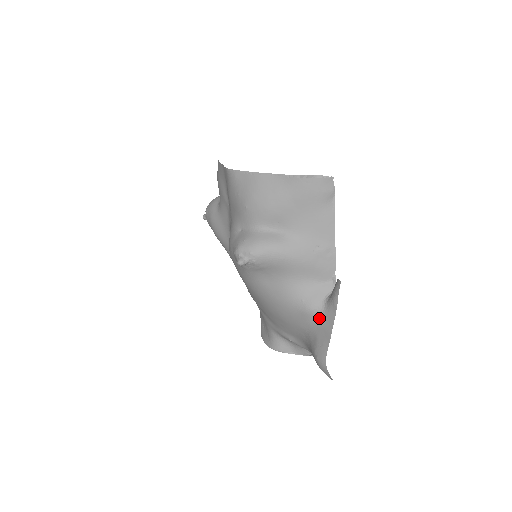
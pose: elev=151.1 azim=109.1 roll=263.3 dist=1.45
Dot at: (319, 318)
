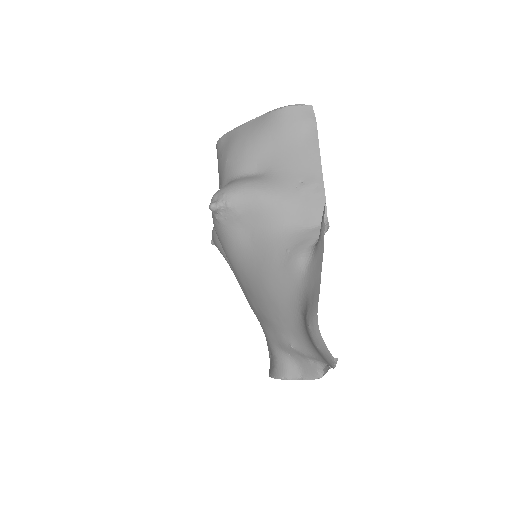
Dot at: (308, 268)
